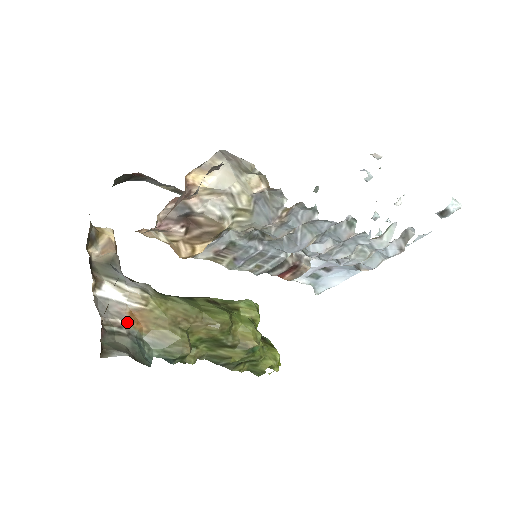
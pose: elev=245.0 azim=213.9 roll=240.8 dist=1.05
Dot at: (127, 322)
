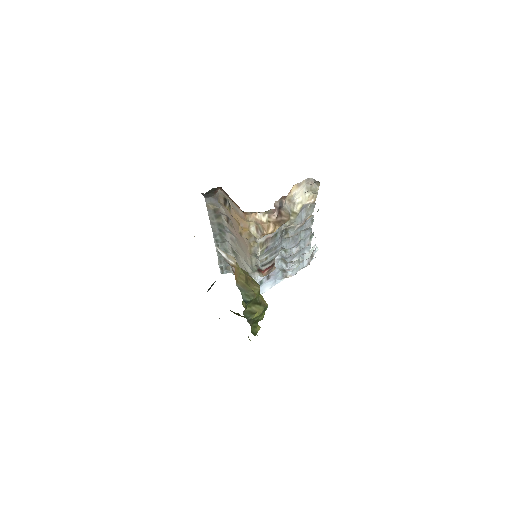
Dot at: occluded
